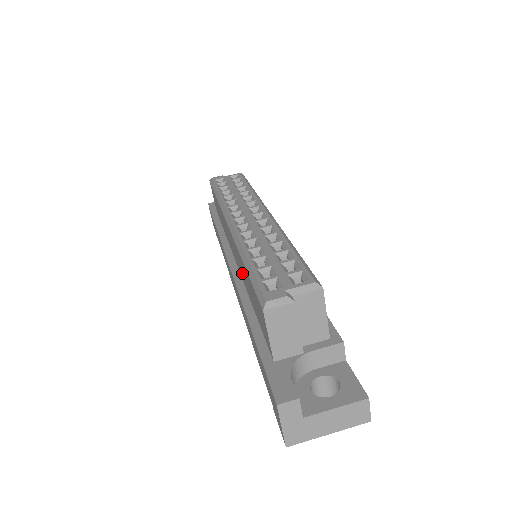
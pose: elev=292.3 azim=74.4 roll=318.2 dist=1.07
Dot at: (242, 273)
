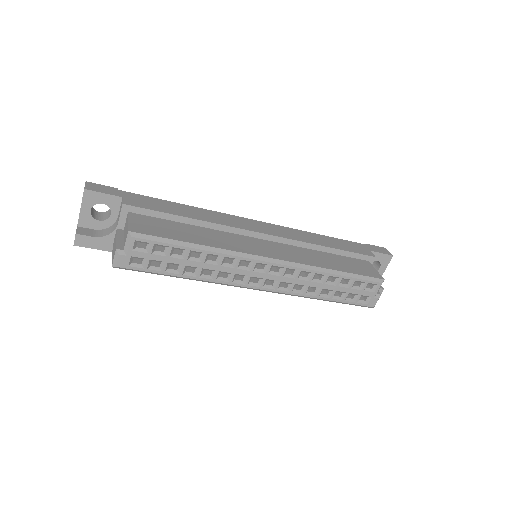
Dot at: occluded
